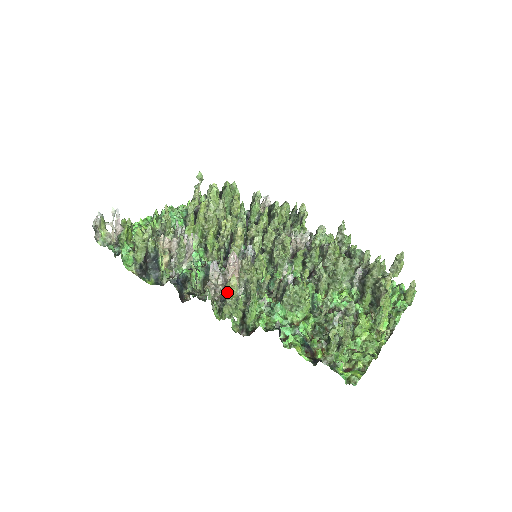
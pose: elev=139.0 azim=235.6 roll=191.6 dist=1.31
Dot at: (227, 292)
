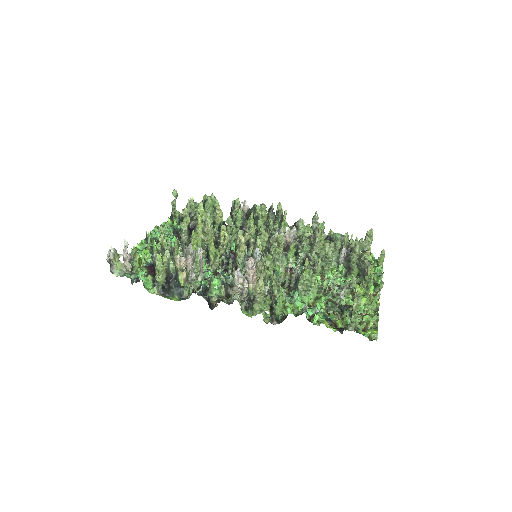
Dot at: (257, 292)
